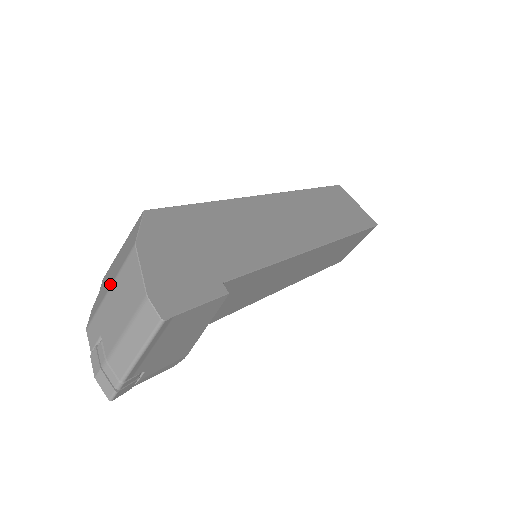
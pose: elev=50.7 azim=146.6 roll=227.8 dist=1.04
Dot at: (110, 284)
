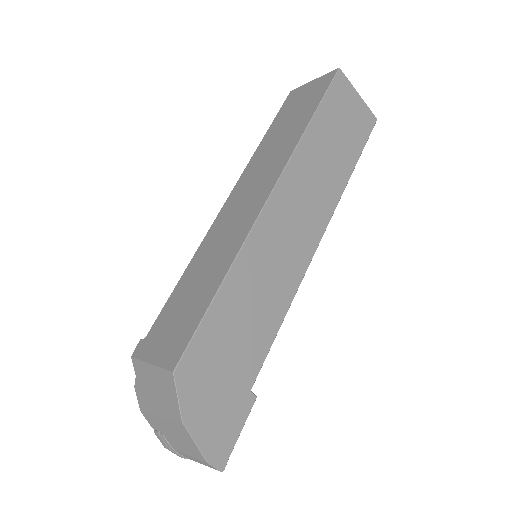
Dot at: (158, 412)
